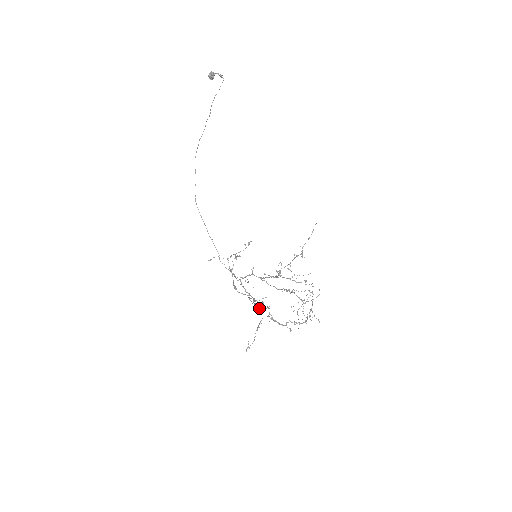
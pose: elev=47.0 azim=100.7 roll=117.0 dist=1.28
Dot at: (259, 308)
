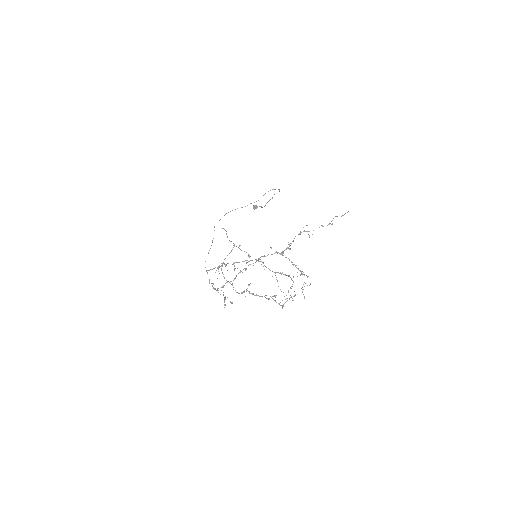
Dot at: occluded
